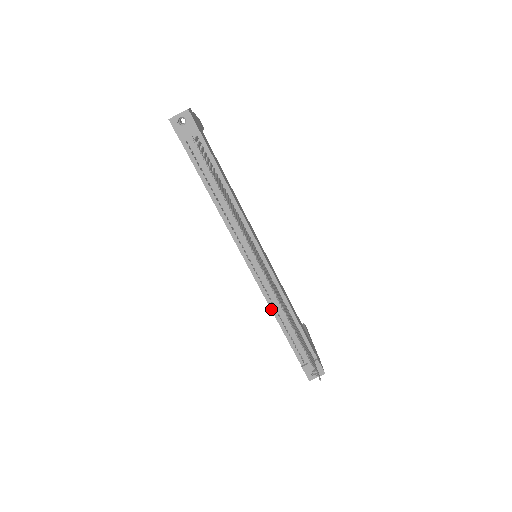
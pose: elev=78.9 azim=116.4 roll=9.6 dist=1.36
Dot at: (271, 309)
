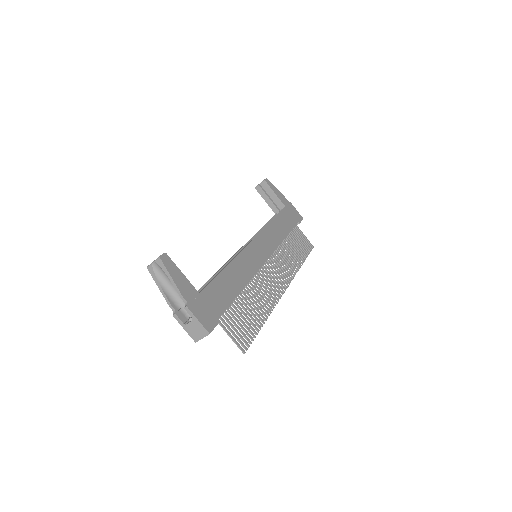
Dot at: occluded
